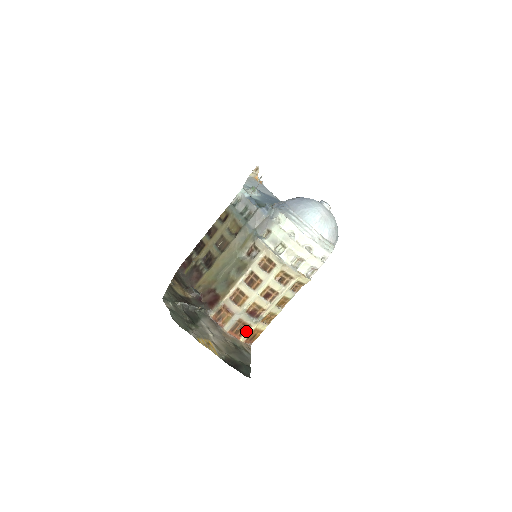
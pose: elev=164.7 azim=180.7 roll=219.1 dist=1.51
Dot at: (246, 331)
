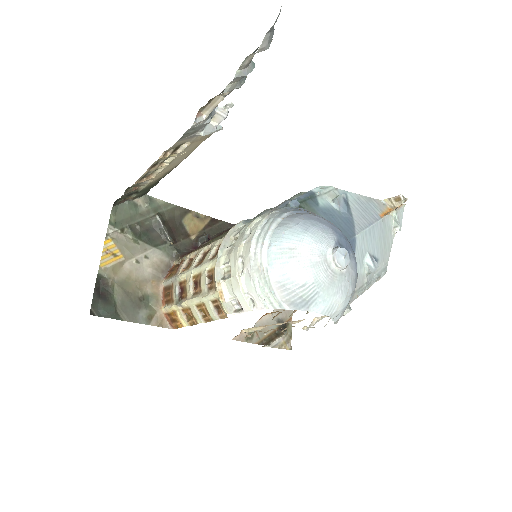
Dot at: (170, 303)
